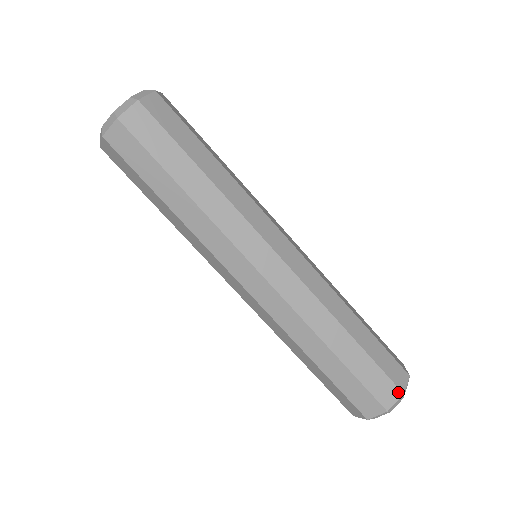
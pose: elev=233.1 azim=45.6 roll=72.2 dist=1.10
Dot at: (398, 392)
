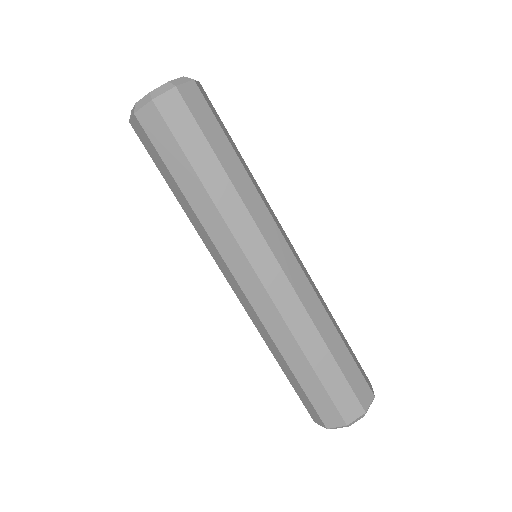
Dot at: (361, 410)
